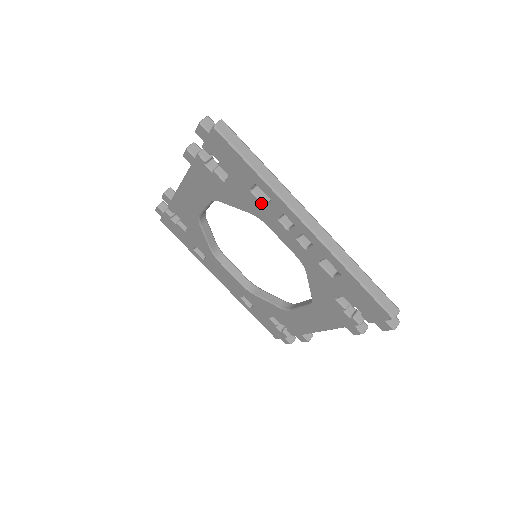
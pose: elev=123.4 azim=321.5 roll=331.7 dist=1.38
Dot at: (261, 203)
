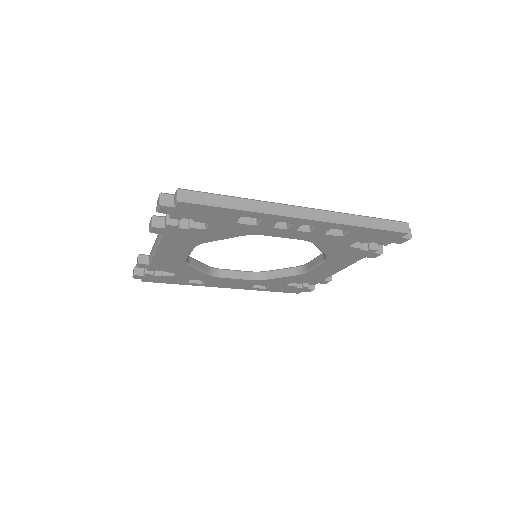
Dot at: (251, 225)
